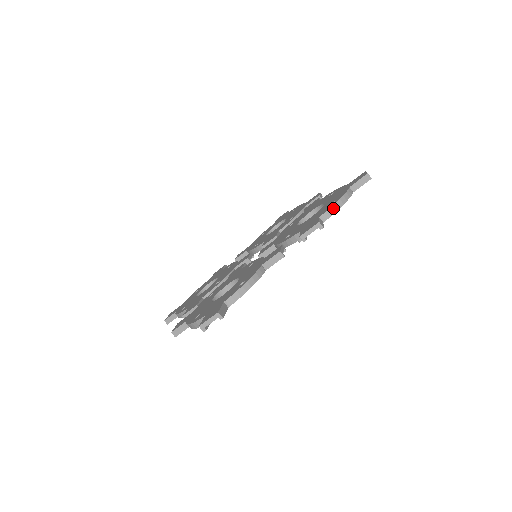
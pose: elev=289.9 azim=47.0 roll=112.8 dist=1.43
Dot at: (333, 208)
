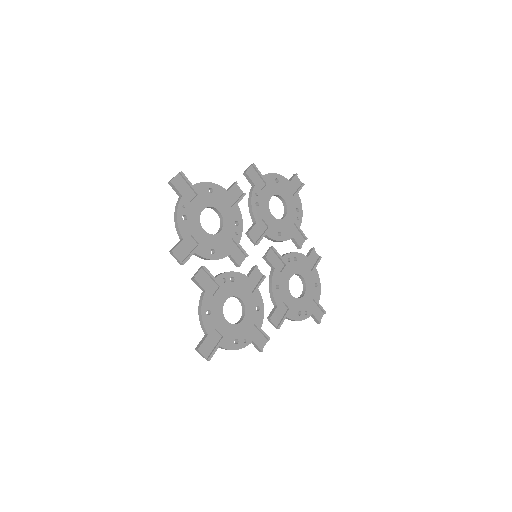
Dot at: (268, 174)
